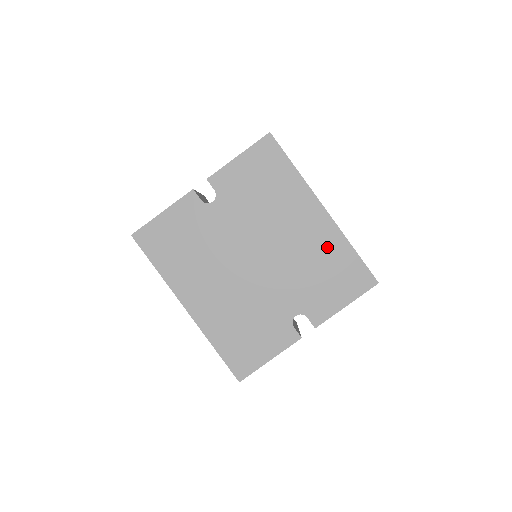
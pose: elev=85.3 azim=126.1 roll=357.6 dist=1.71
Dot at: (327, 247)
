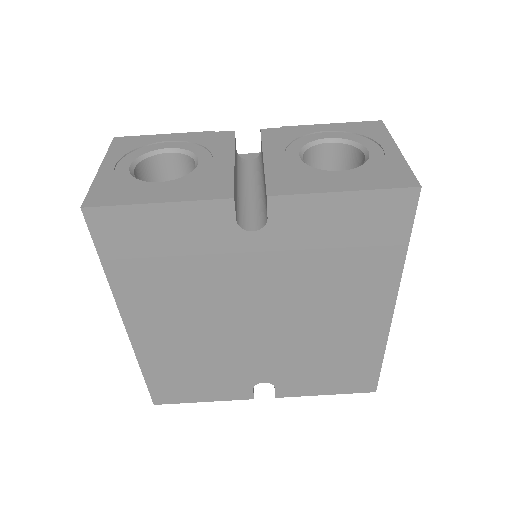
Dot at: (357, 345)
